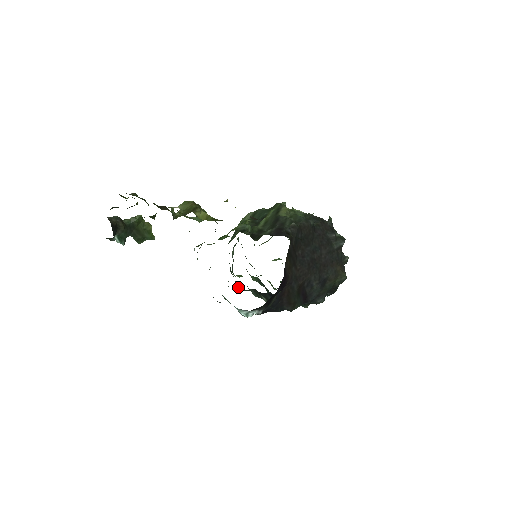
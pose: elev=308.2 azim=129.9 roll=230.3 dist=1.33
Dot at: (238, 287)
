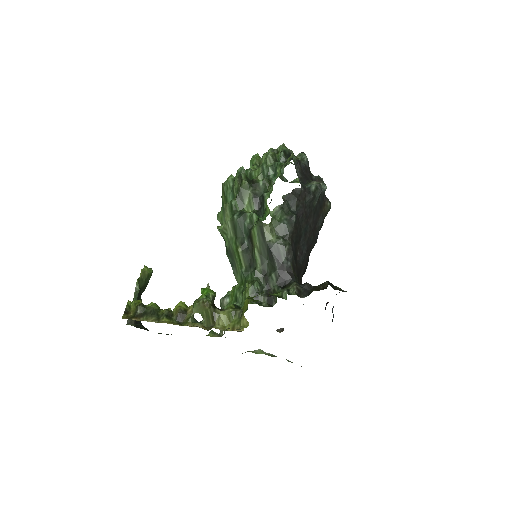
Dot at: occluded
